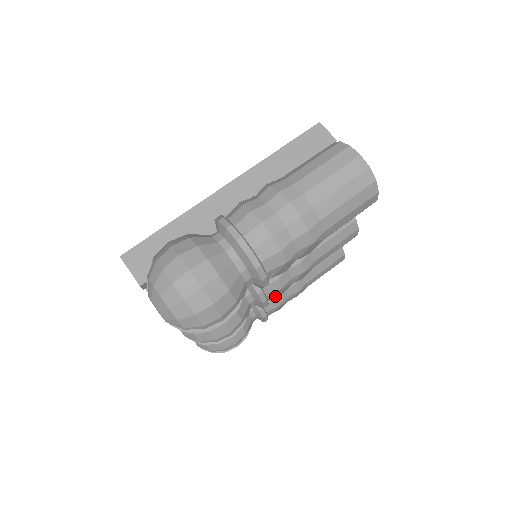
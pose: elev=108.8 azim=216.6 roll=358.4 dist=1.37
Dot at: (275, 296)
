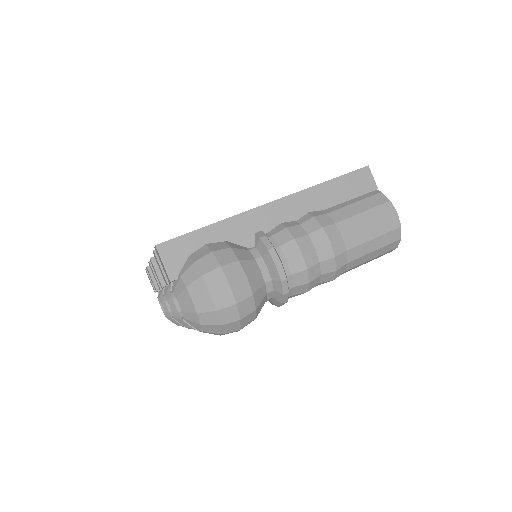
Dot at: occluded
